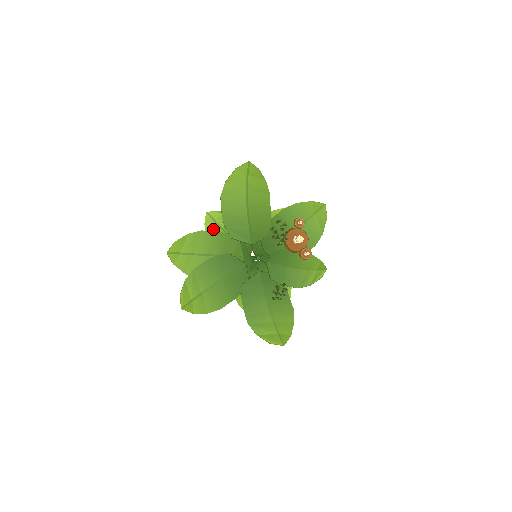
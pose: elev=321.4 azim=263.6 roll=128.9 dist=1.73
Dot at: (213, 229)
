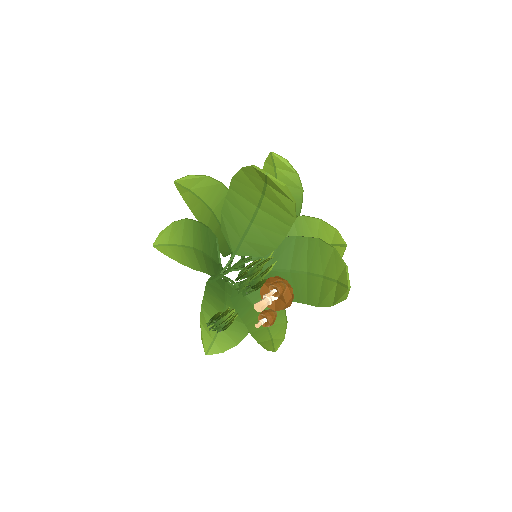
Dot at: occluded
